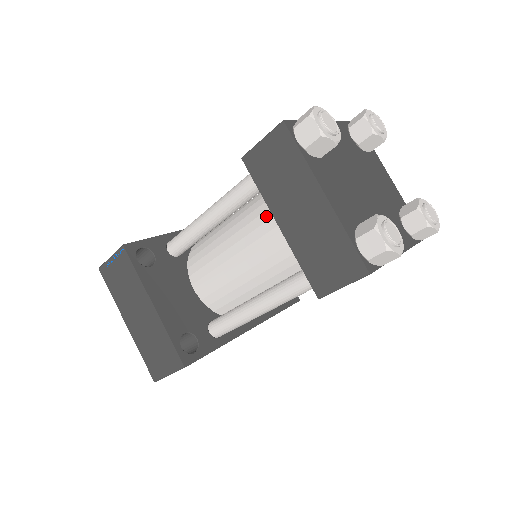
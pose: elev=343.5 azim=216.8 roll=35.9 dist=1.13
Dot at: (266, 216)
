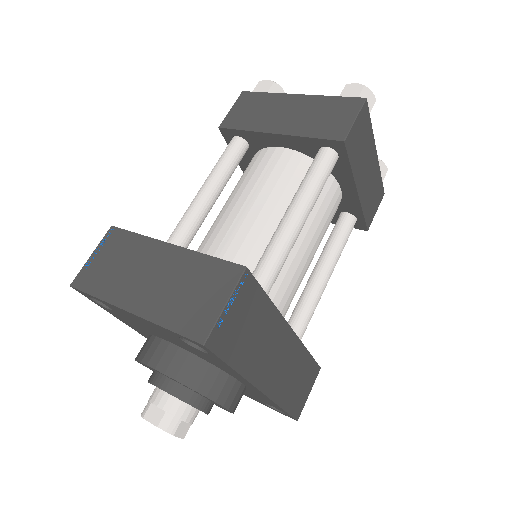
Dot at: (256, 164)
